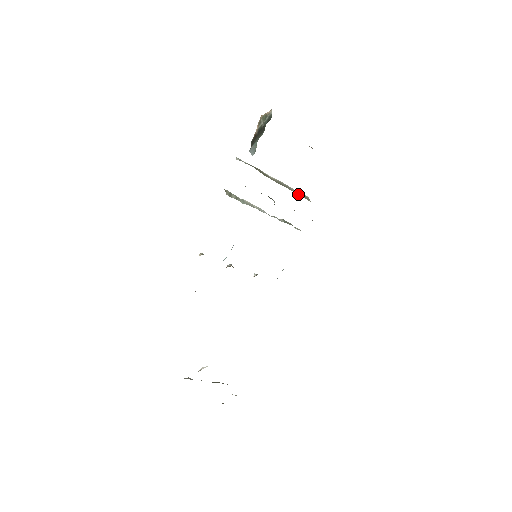
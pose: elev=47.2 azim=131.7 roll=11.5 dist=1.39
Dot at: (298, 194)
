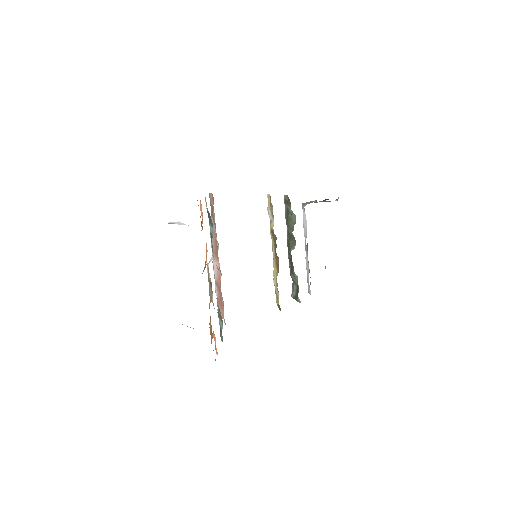
Dot at: occluded
